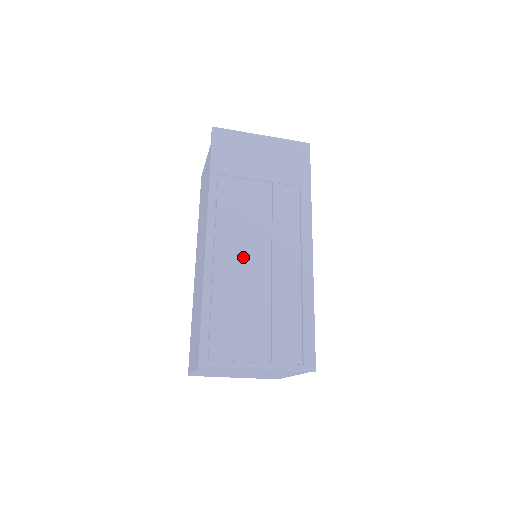
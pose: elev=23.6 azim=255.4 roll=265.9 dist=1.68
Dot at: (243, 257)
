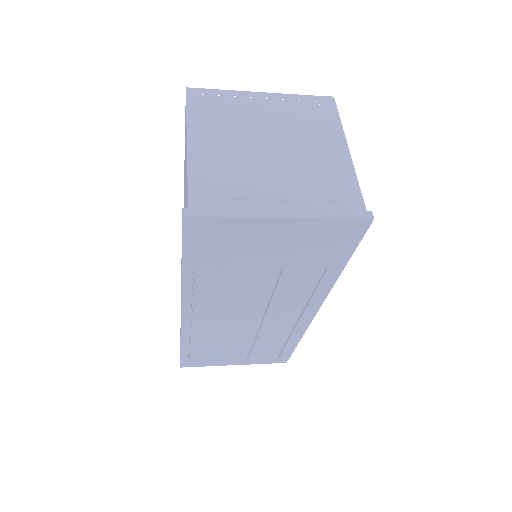
Dot at: (227, 324)
